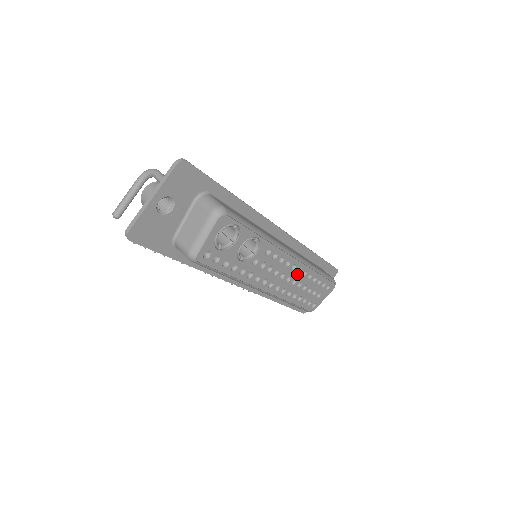
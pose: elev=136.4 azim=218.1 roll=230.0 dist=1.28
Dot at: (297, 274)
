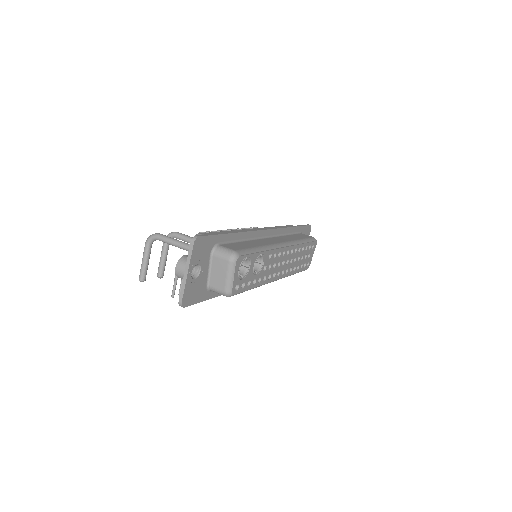
Dot at: (291, 254)
